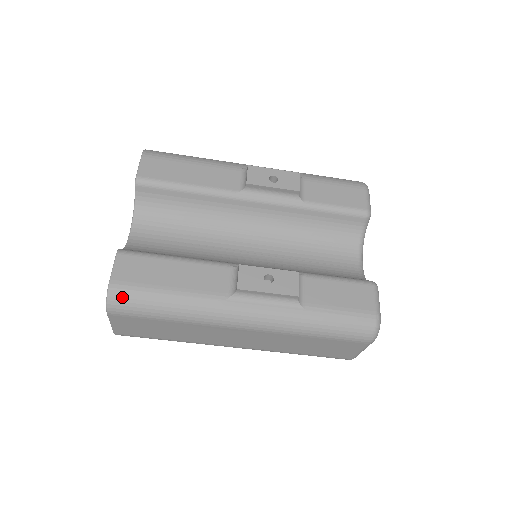
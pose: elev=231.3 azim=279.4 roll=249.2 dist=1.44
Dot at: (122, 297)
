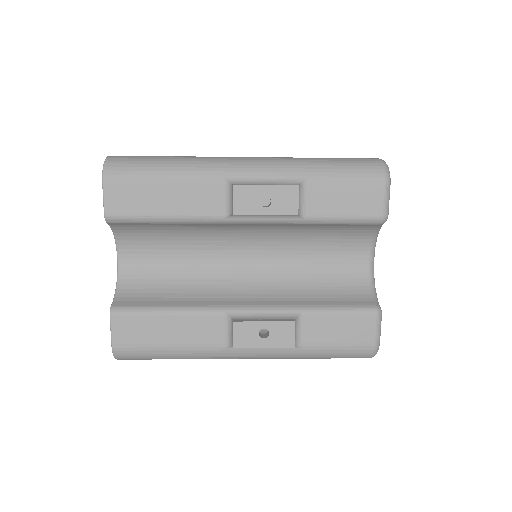
Dot at: (127, 356)
